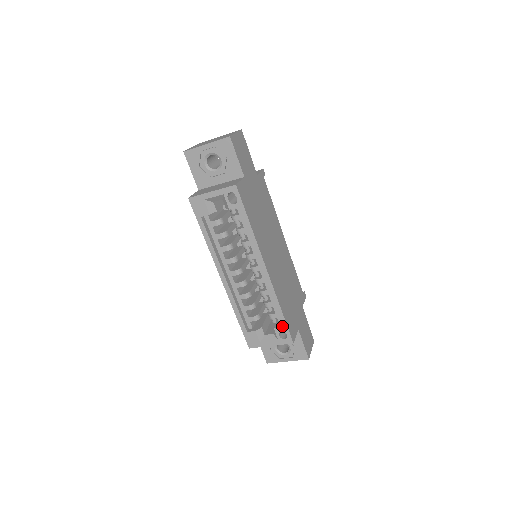
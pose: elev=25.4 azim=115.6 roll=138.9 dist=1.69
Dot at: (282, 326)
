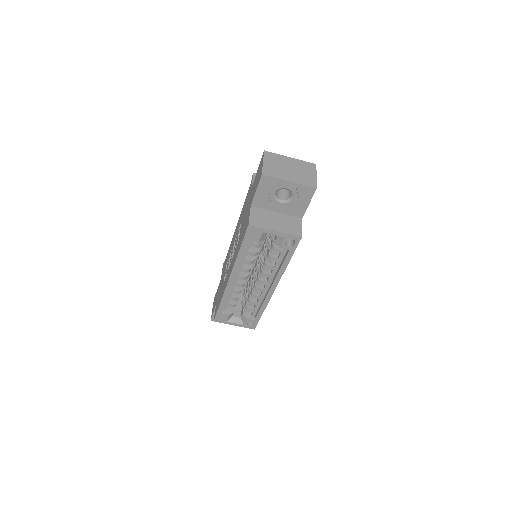
Dot at: (255, 319)
